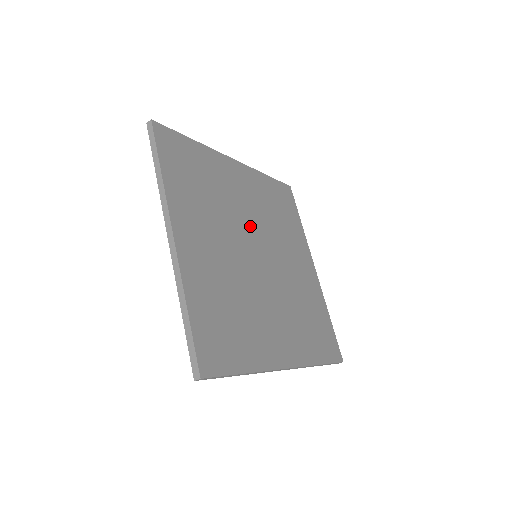
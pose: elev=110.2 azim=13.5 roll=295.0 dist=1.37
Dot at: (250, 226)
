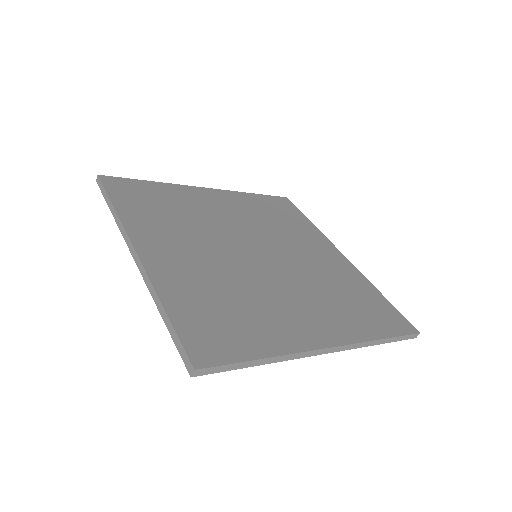
Dot at: (240, 233)
